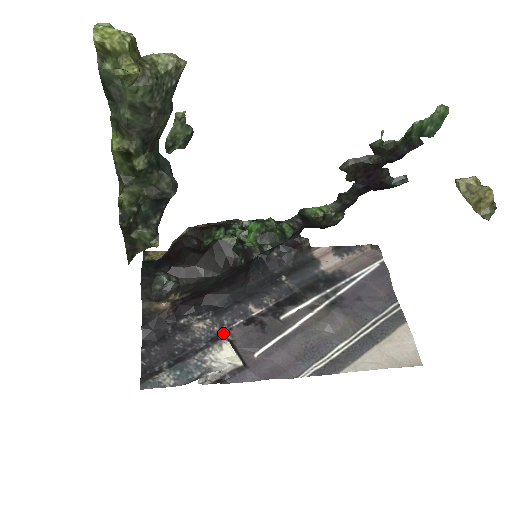
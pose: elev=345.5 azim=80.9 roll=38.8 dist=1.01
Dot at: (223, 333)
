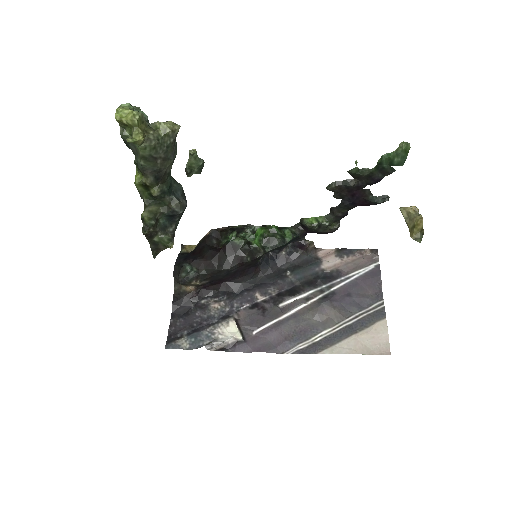
Dot at: (232, 313)
